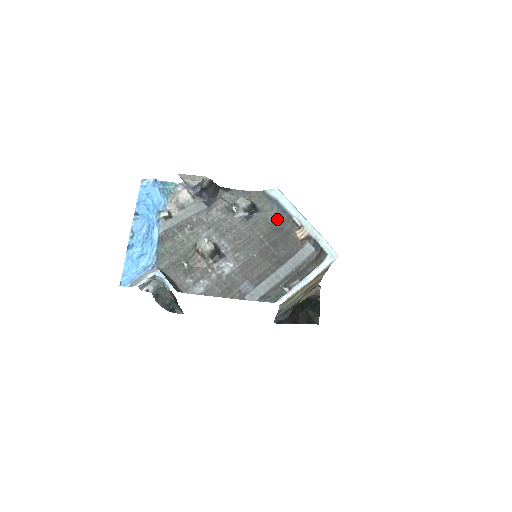
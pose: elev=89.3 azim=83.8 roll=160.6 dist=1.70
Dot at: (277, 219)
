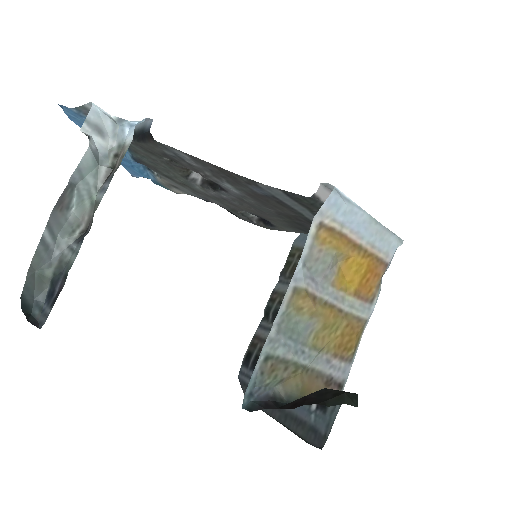
Dot at: (300, 232)
